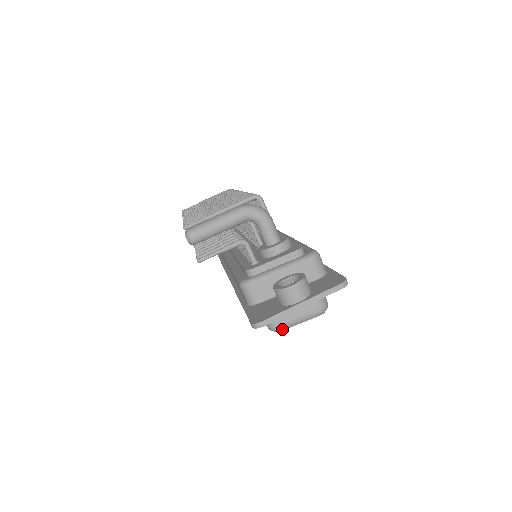
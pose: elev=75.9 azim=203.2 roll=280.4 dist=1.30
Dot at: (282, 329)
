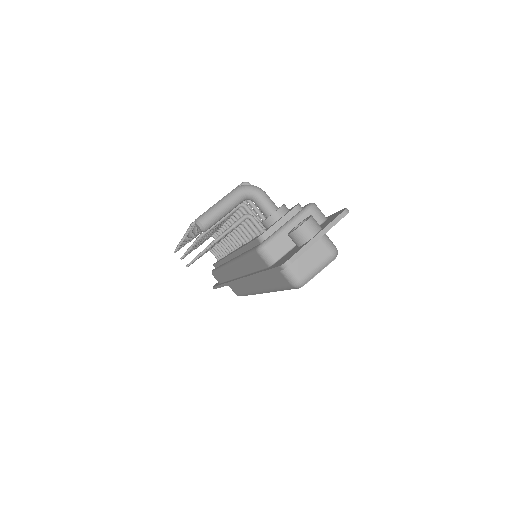
Dot at: (305, 282)
